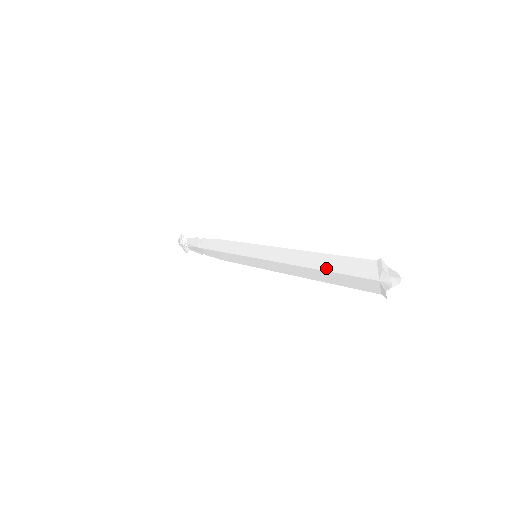
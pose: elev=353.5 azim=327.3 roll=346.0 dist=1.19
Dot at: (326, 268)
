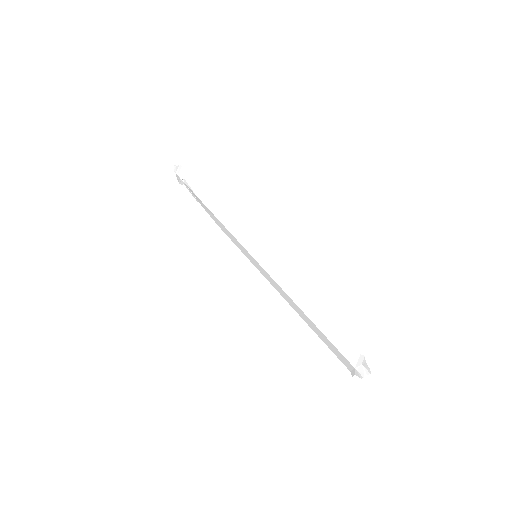
Dot at: (317, 324)
